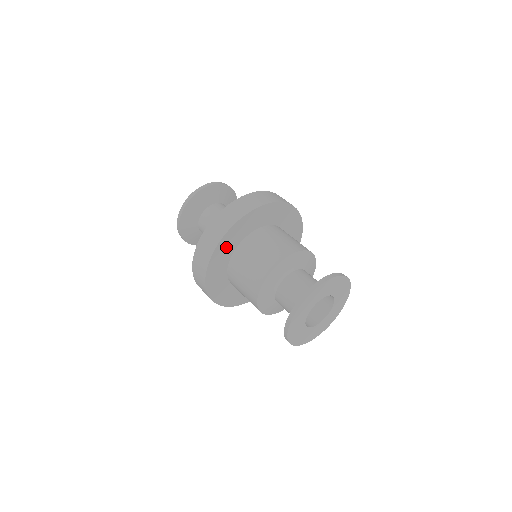
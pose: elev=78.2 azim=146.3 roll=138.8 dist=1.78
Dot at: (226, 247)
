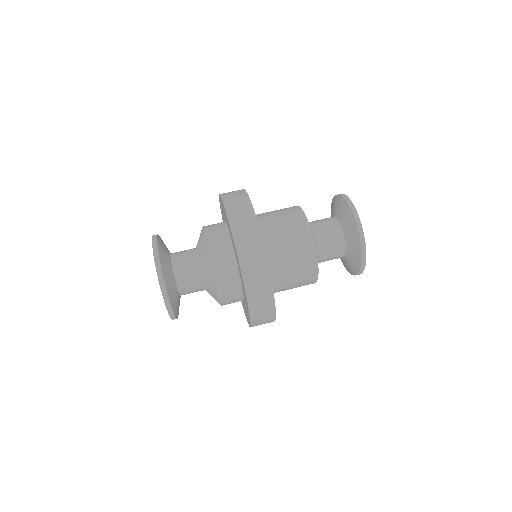
Dot at: occluded
